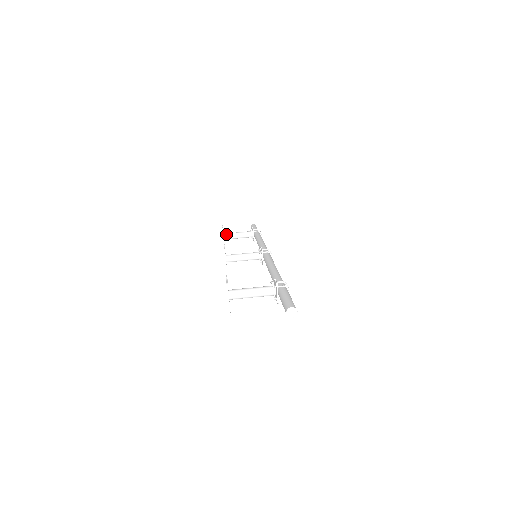
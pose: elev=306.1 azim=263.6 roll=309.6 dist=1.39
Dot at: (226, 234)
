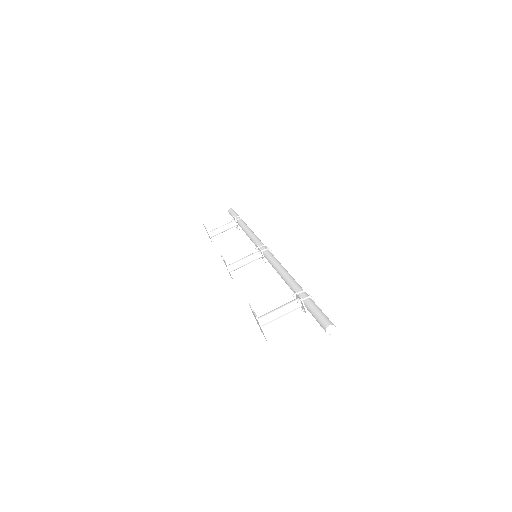
Dot at: (211, 232)
